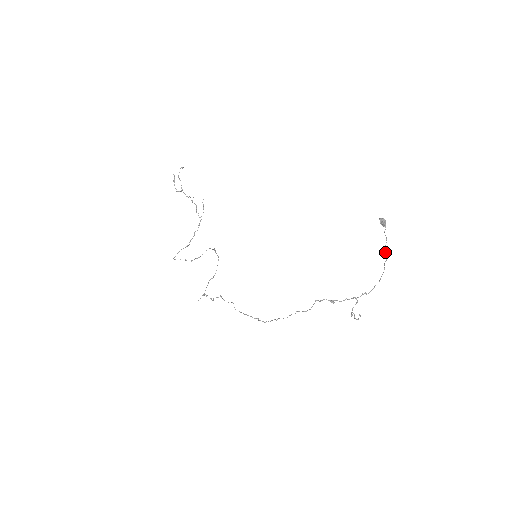
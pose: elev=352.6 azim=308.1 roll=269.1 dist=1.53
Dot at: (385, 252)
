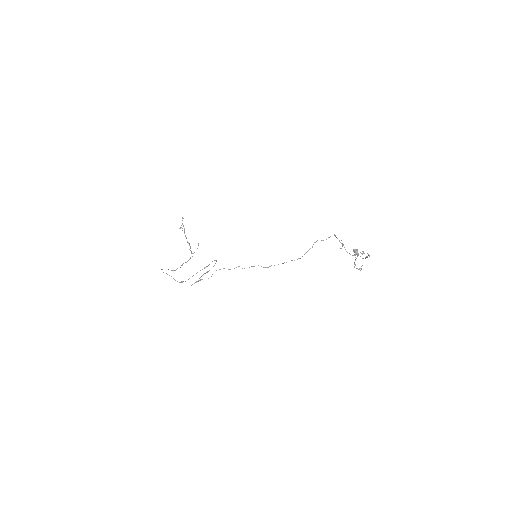
Dot at: (365, 257)
